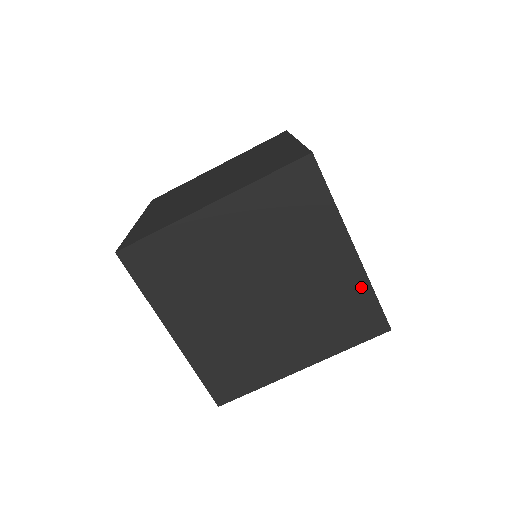
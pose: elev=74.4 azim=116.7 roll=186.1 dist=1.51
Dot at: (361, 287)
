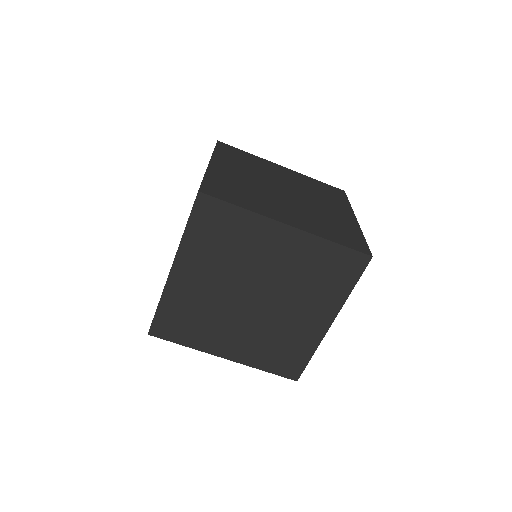
Dot at: (310, 346)
